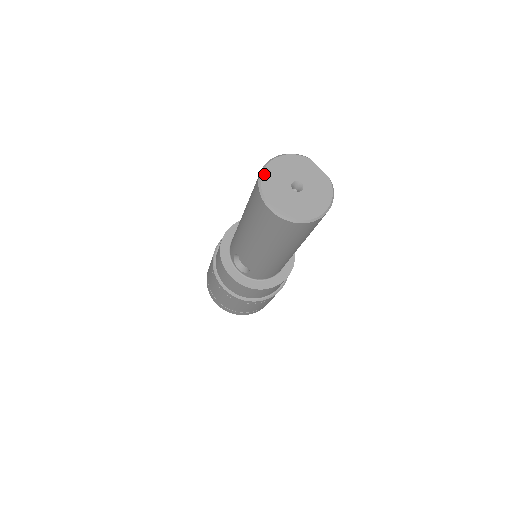
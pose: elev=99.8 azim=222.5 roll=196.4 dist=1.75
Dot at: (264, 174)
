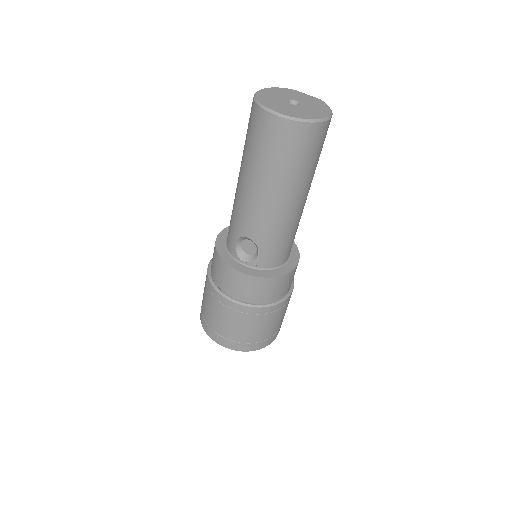
Dot at: (258, 96)
